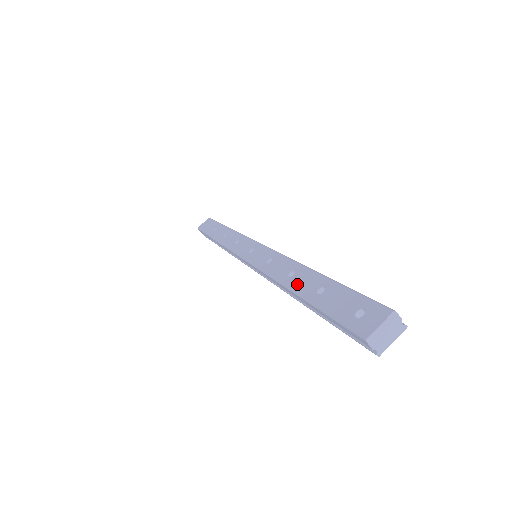
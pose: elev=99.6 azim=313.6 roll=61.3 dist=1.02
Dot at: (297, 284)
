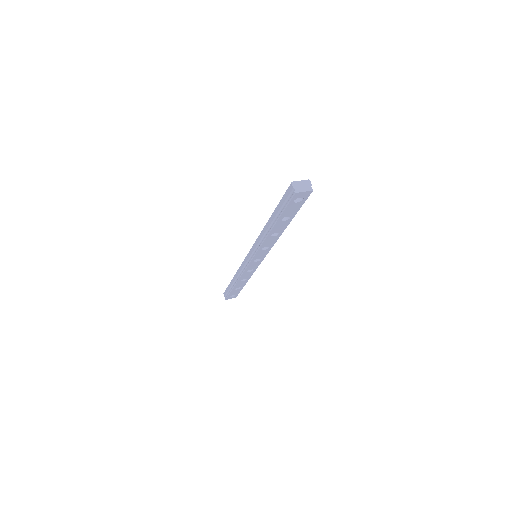
Dot at: occluded
